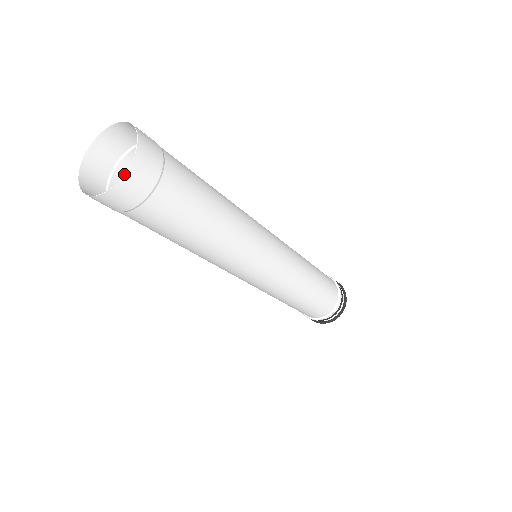
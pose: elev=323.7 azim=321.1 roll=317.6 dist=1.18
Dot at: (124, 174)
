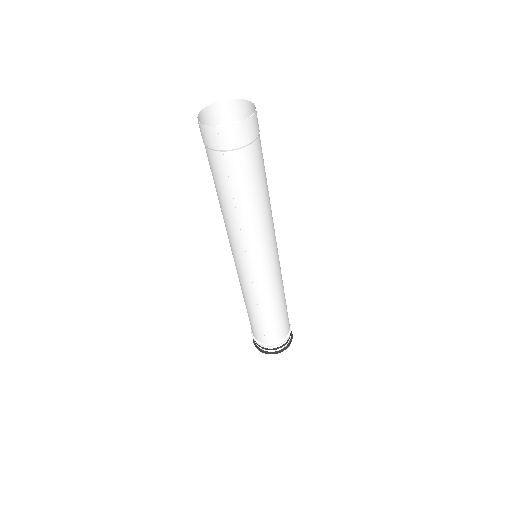
Dot at: (254, 112)
